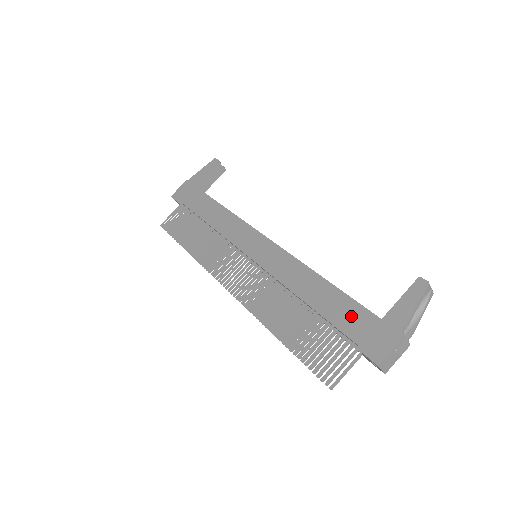
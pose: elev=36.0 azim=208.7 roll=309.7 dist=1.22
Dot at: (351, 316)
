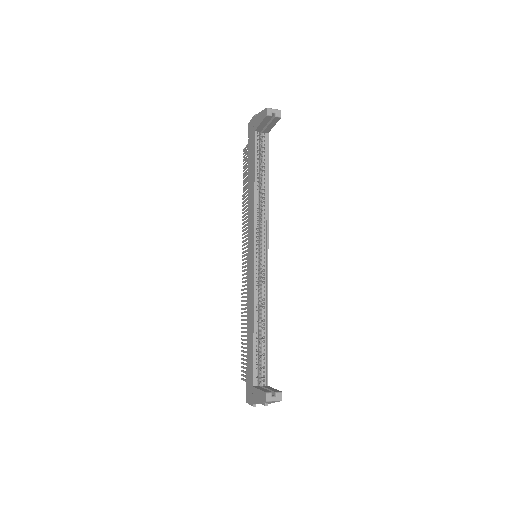
Dot at: (250, 366)
